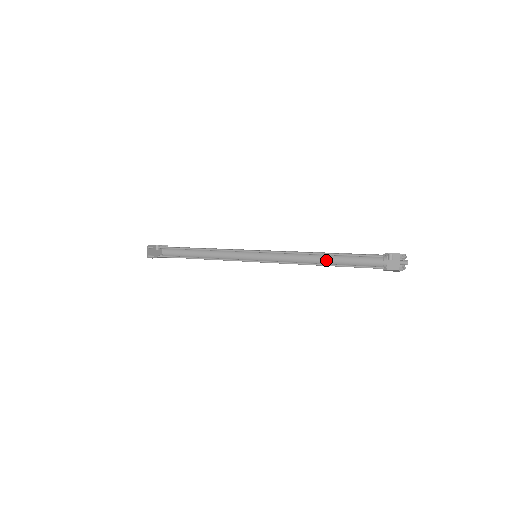
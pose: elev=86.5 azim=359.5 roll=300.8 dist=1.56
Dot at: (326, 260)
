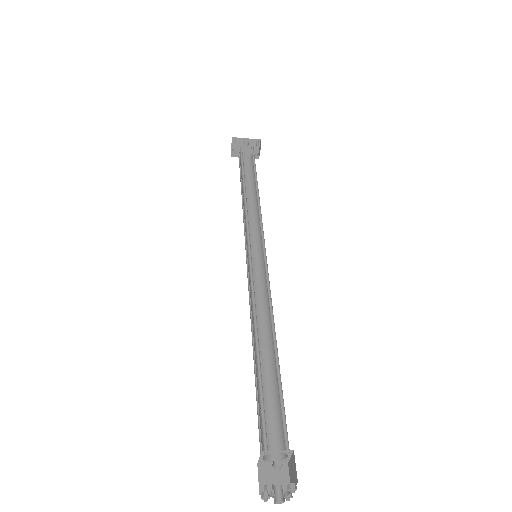
Dot at: occluded
